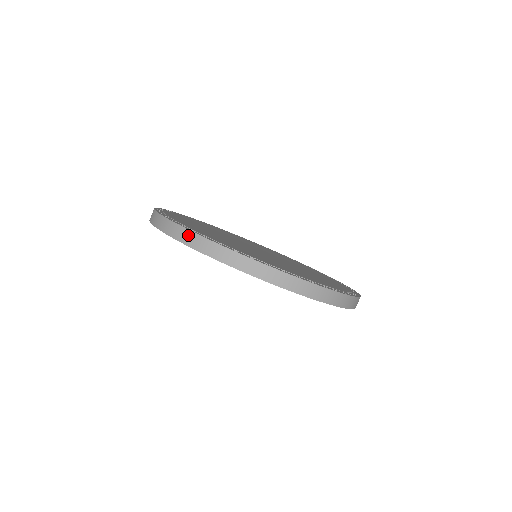
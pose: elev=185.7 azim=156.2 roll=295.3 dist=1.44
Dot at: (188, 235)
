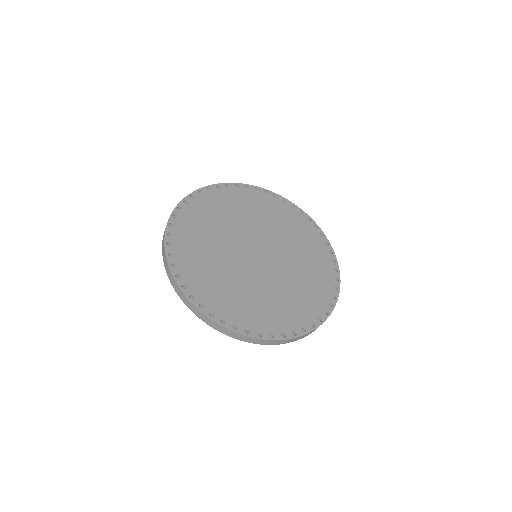
Dot at: (165, 258)
